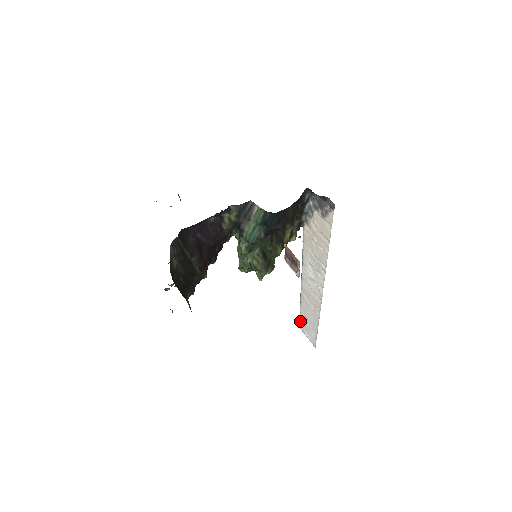
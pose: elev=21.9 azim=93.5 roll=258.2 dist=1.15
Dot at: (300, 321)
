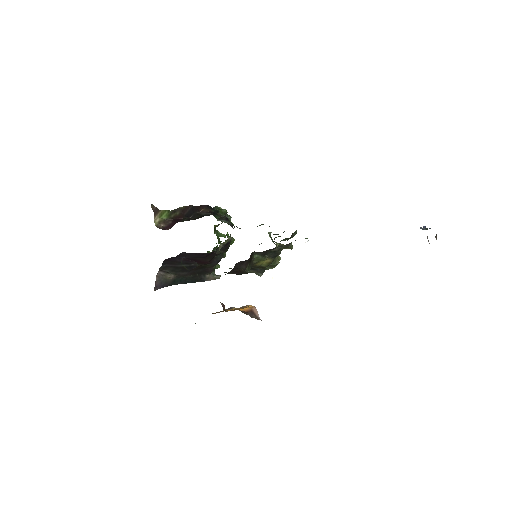
Dot at: occluded
